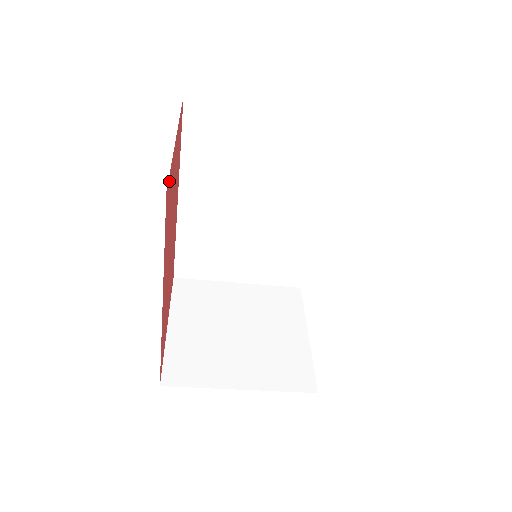
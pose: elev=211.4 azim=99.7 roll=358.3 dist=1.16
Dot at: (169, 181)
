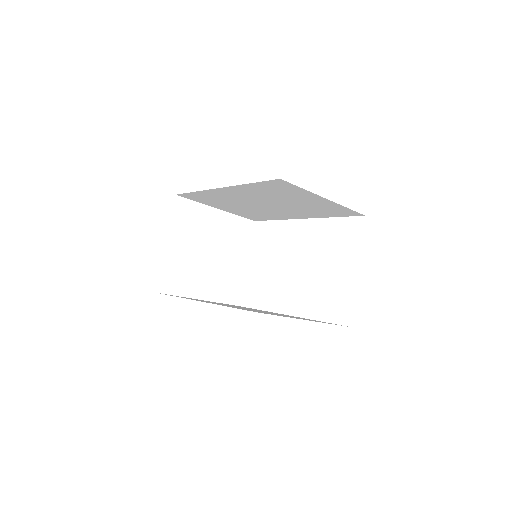
Dot at: occluded
